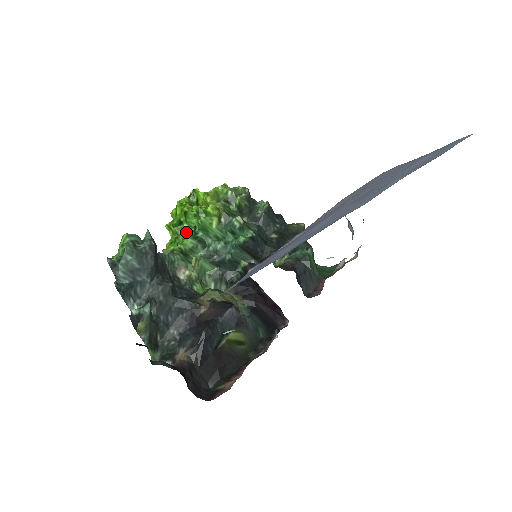
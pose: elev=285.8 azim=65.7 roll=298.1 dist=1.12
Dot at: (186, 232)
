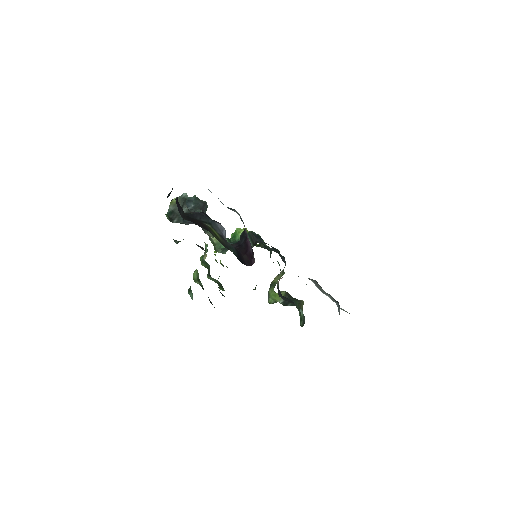
Dot at: occluded
